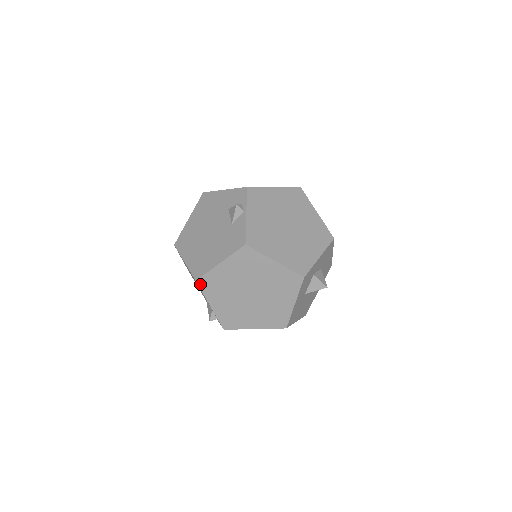
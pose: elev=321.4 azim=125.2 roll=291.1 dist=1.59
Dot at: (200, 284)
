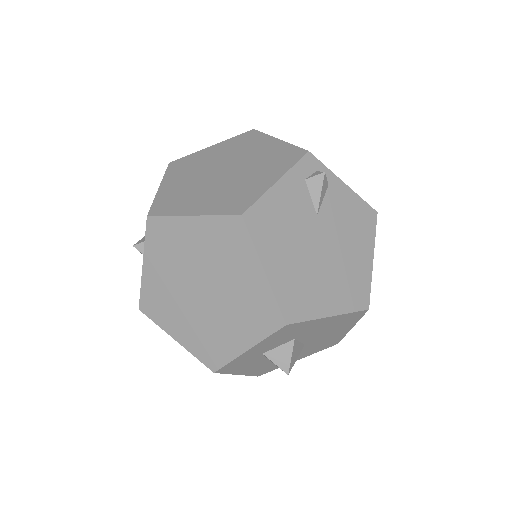
Dot at: occluded
